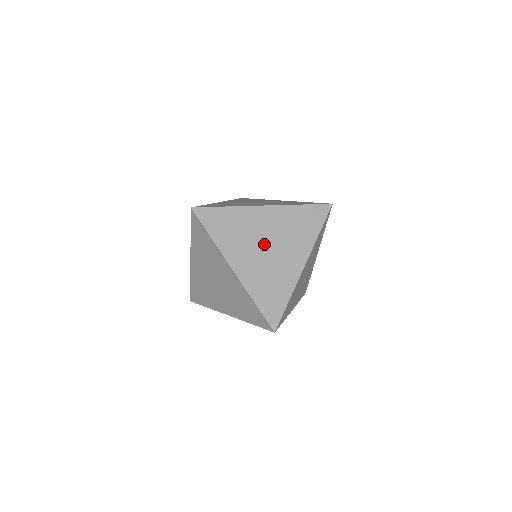
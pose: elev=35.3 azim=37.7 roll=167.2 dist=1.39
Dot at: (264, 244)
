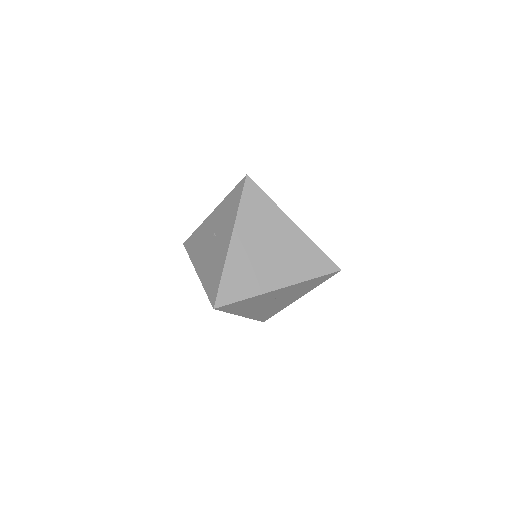
Dot at: occluded
